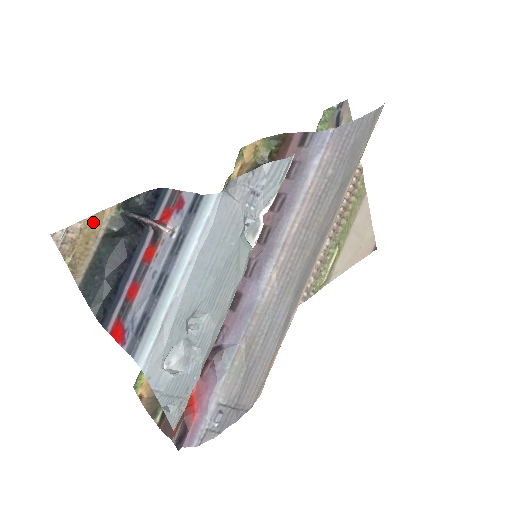
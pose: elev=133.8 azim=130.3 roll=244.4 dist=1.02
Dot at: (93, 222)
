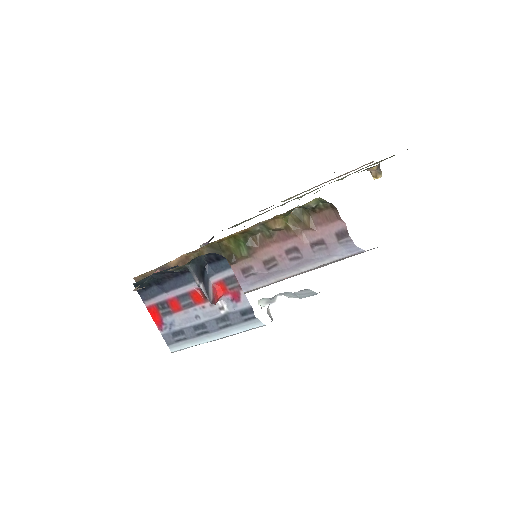
Dot at: occluded
